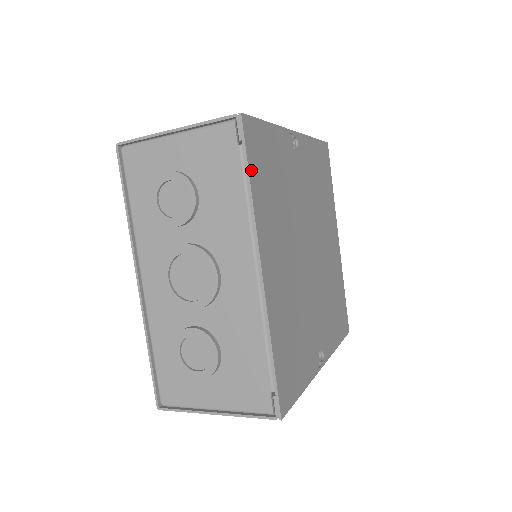
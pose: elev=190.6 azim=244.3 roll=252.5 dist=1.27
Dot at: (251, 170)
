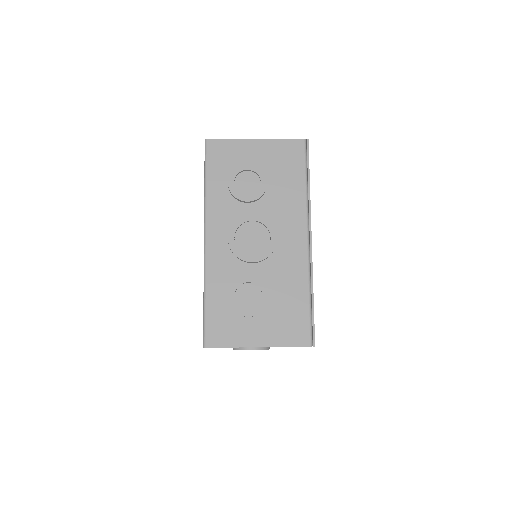
Dot at: occluded
